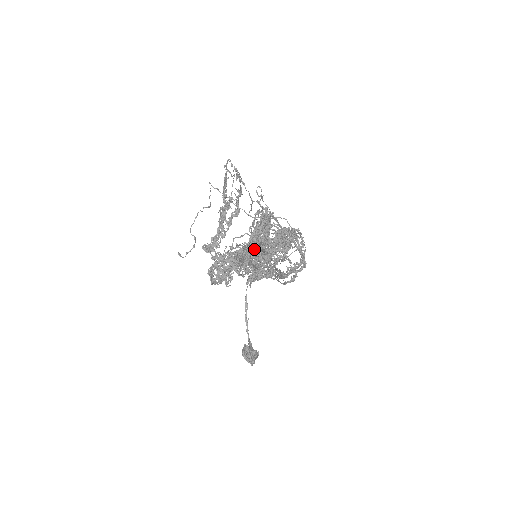
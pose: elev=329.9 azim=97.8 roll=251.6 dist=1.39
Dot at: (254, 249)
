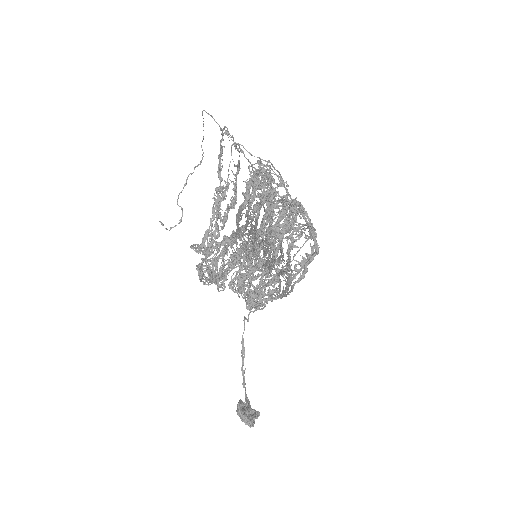
Dot at: (253, 275)
